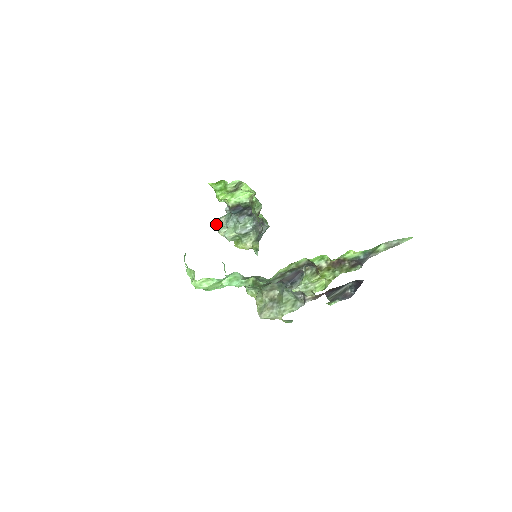
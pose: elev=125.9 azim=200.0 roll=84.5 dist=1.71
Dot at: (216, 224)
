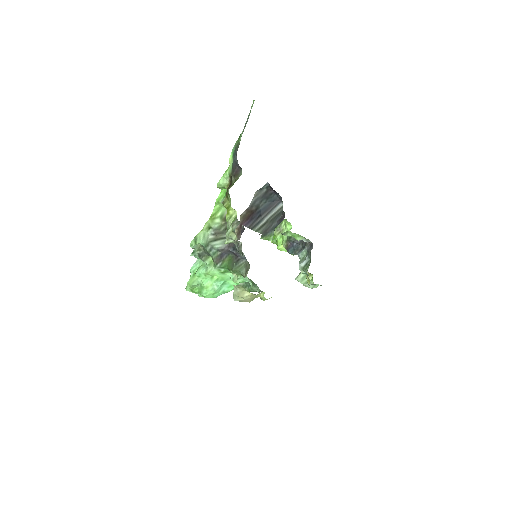
Dot at: occluded
